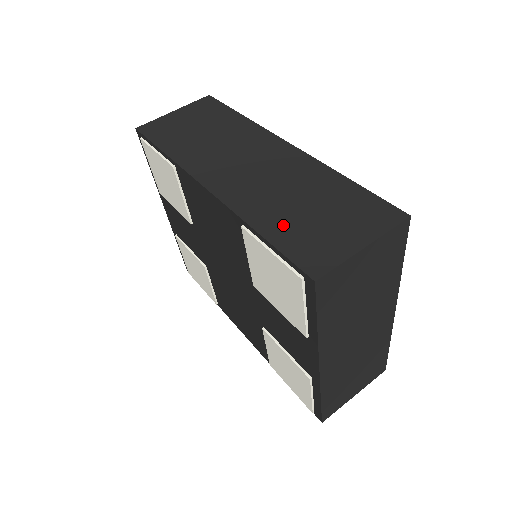
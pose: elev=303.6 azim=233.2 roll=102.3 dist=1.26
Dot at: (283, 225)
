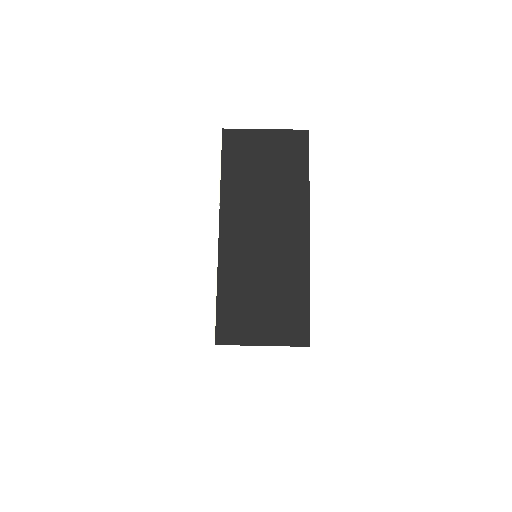
Dot at: occluded
